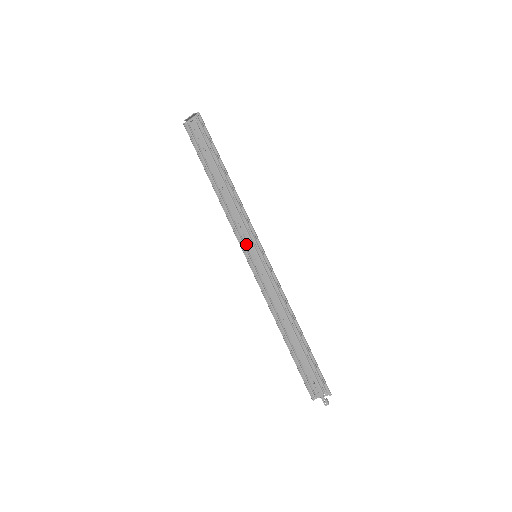
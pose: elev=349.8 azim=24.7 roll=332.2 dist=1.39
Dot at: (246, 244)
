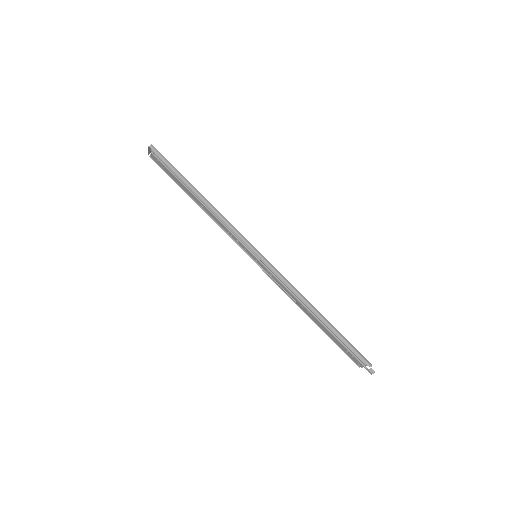
Dot at: (243, 248)
